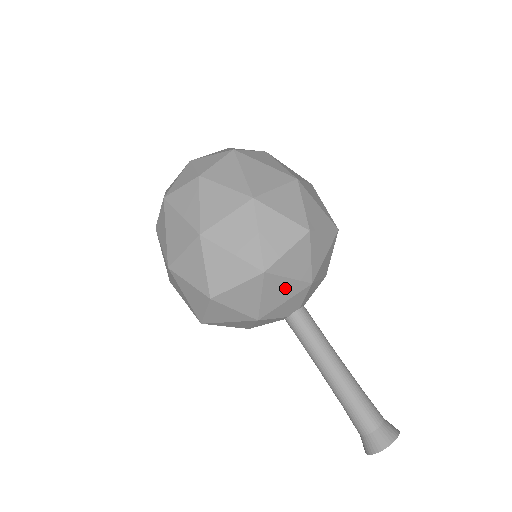
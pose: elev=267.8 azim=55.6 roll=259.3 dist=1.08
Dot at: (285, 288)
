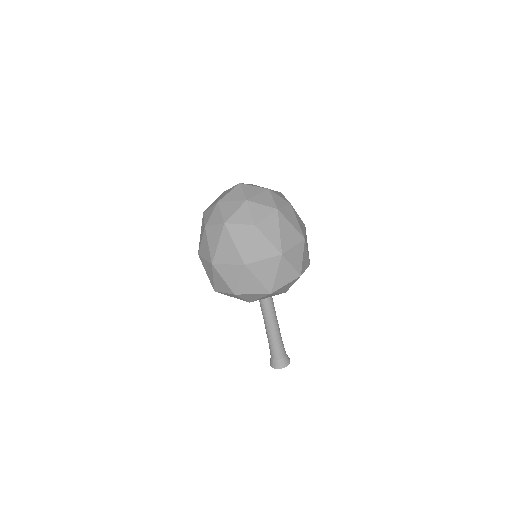
Dot at: (273, 295)
